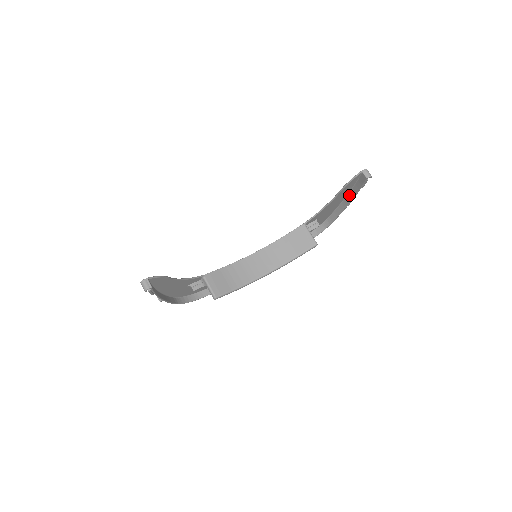
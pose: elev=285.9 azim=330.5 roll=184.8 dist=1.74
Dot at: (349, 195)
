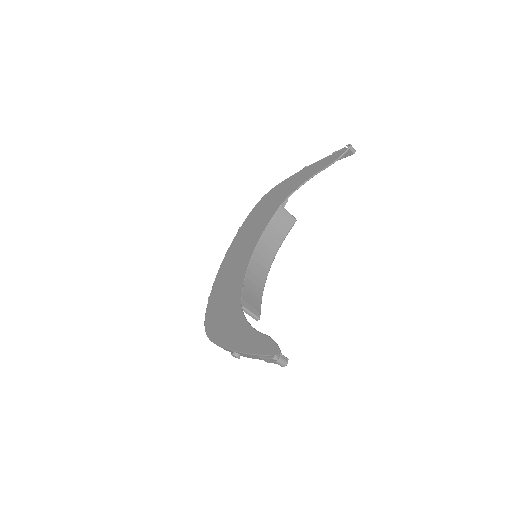
Dot at: occluded
